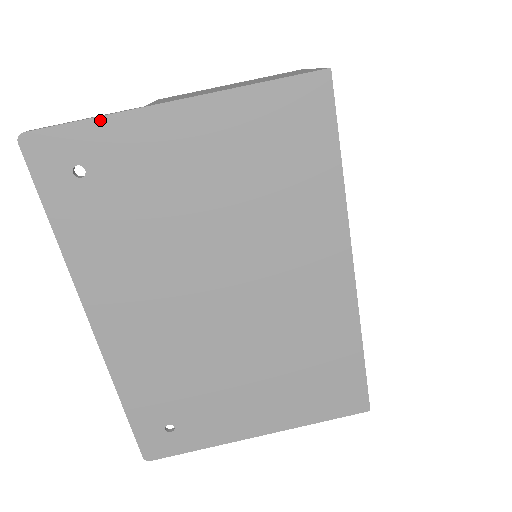
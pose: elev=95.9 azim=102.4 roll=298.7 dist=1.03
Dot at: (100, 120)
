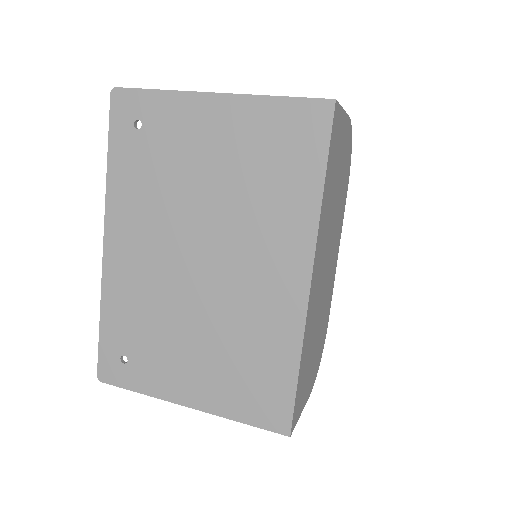
Dot at: (163, 92)
